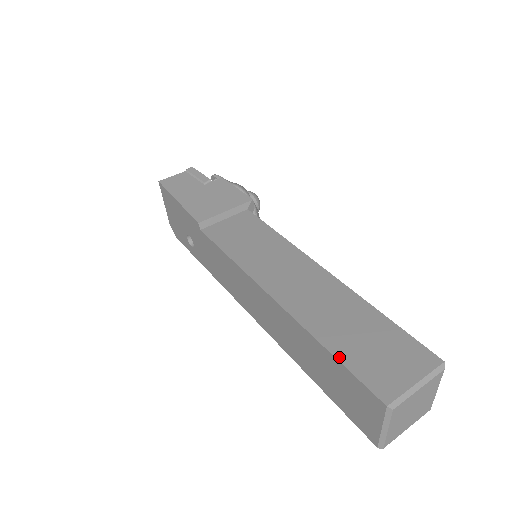
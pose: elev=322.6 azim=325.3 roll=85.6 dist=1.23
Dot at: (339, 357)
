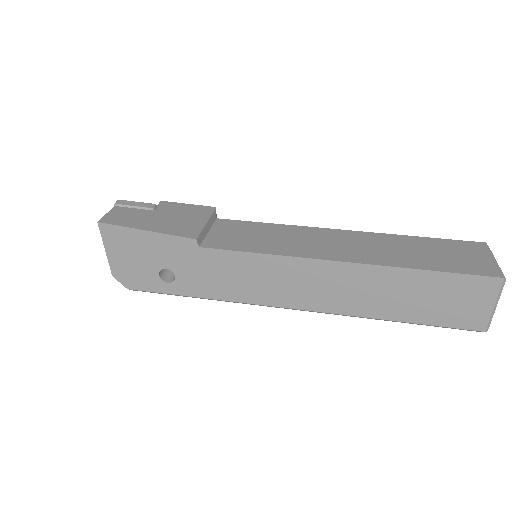
Dot at: (441, 270)
